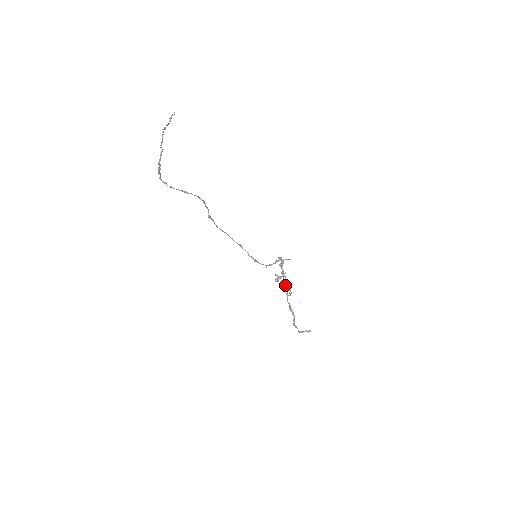
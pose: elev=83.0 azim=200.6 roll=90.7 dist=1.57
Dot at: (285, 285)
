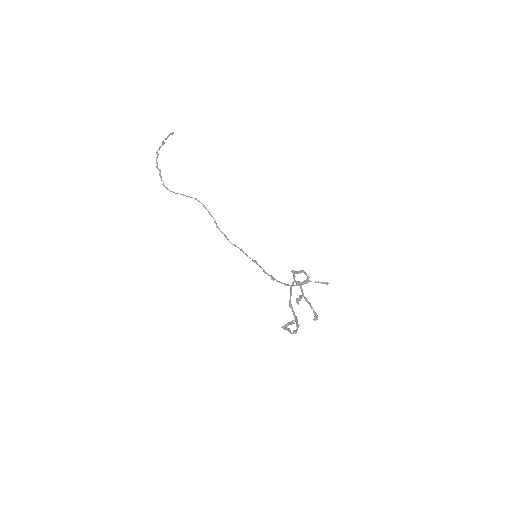
Dot at: (290, 287)
